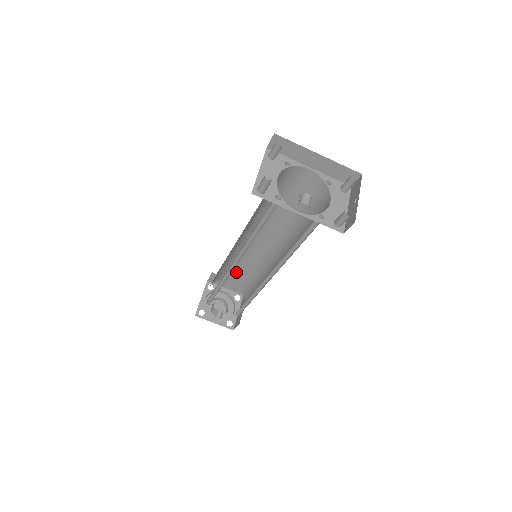
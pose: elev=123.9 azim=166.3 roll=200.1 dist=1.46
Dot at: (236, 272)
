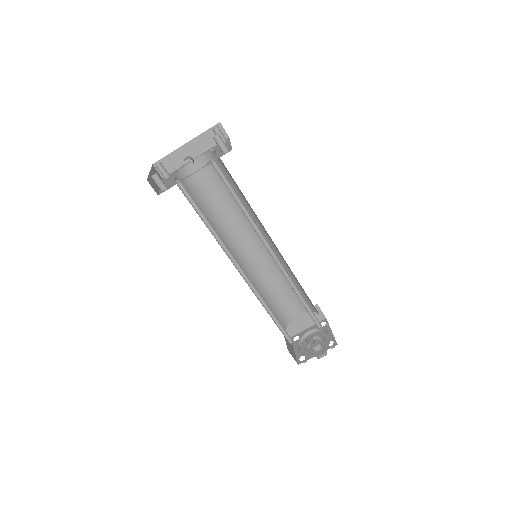
Dot at: (289, 301)
